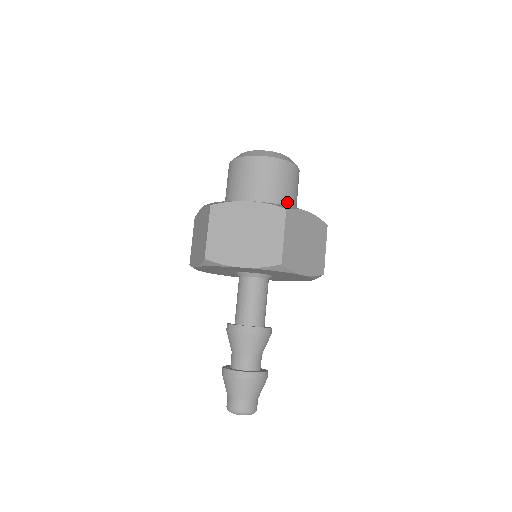
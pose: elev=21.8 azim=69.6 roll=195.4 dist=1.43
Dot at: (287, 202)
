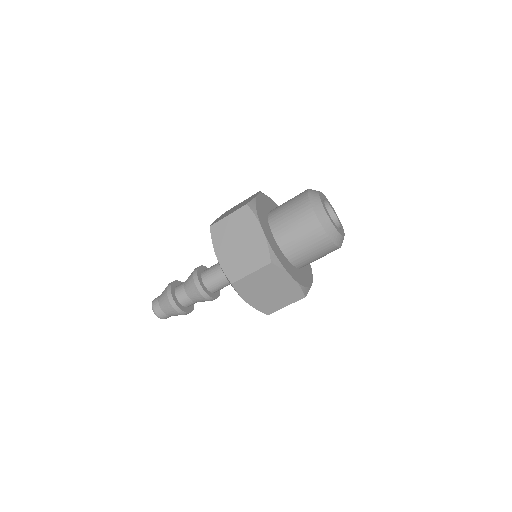
Dot at: occluded
